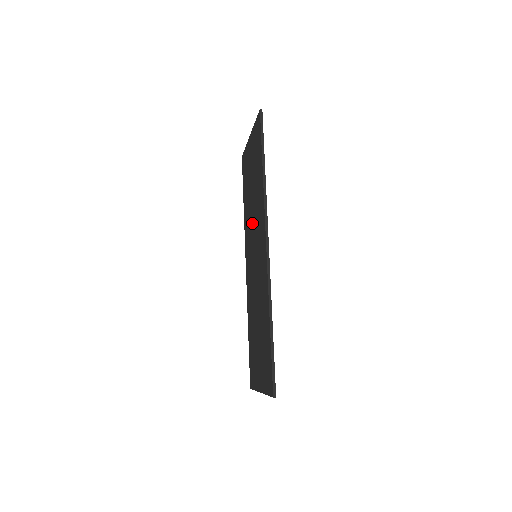
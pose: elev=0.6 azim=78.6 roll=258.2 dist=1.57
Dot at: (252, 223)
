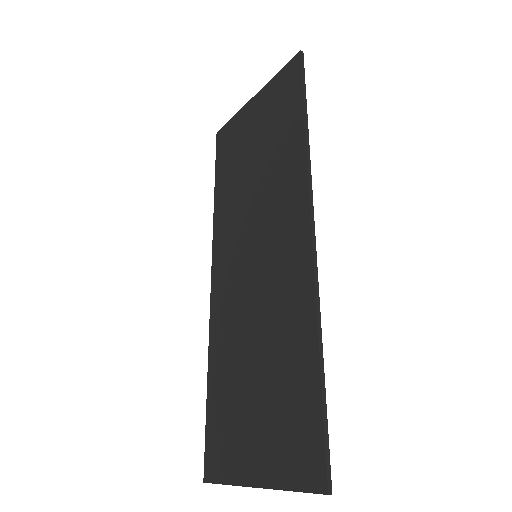
Dot at: (249, 209)
